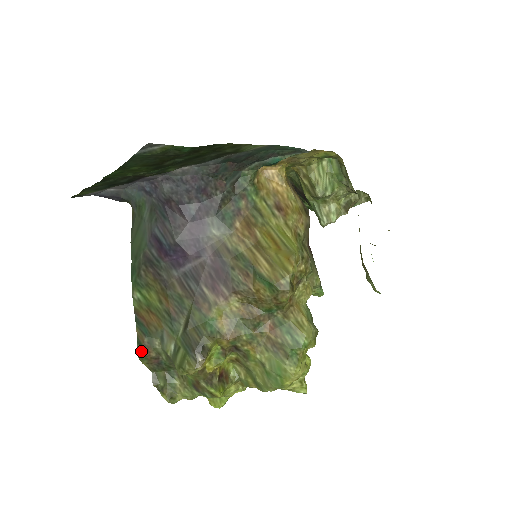
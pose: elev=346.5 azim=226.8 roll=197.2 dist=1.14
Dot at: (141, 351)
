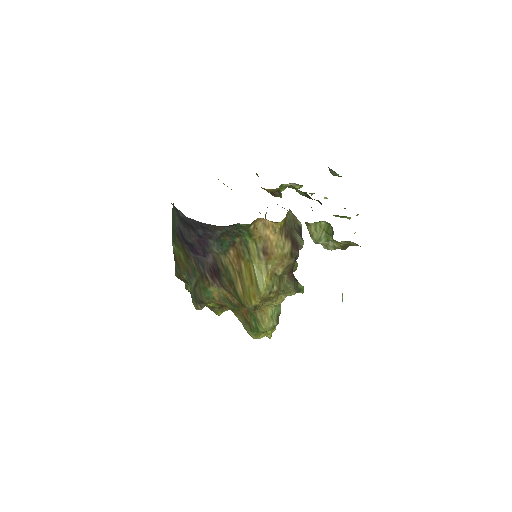
Dot at: (176, 274)
